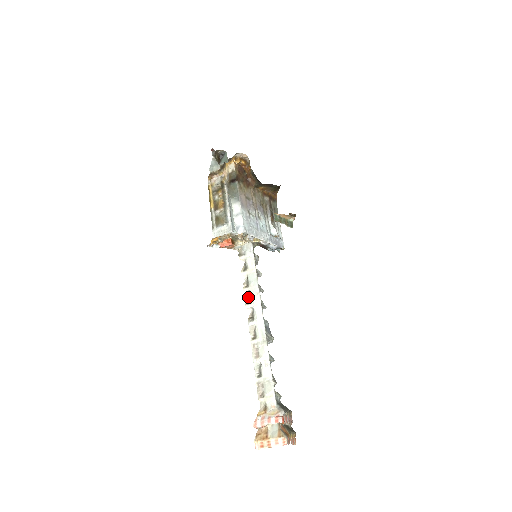
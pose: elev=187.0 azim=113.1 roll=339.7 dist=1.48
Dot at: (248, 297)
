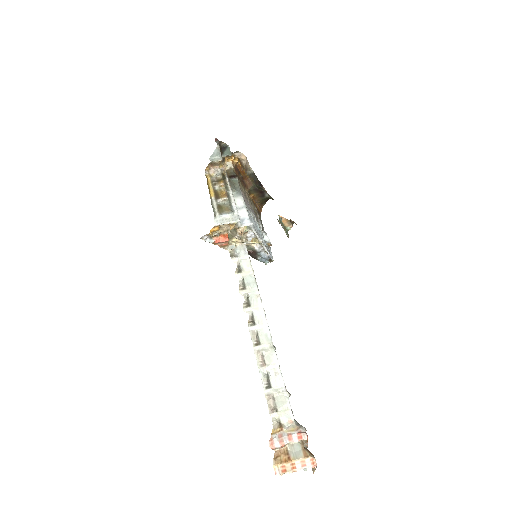
Dot at: (245, 300)
